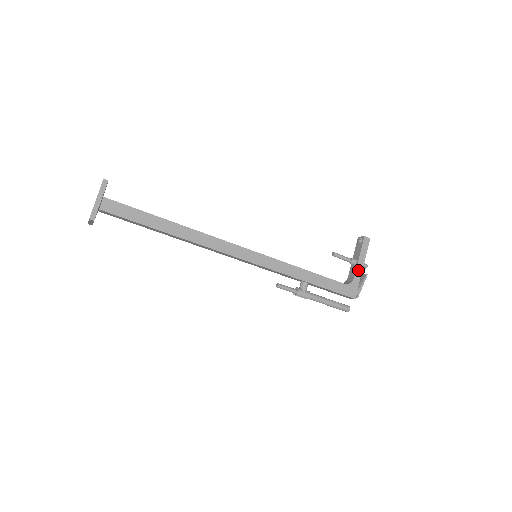
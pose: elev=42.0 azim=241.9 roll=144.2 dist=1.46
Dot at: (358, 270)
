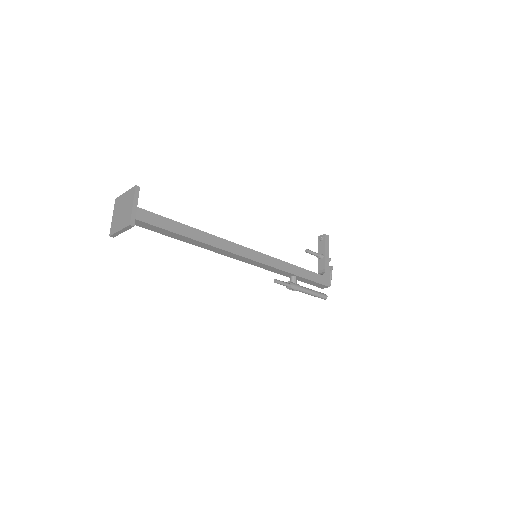
Dot at: (327, 262)
